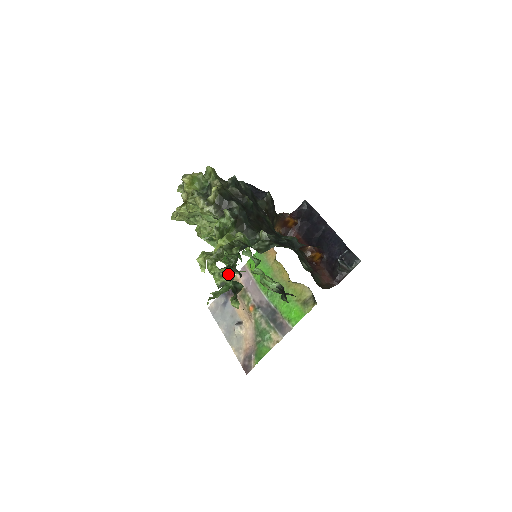
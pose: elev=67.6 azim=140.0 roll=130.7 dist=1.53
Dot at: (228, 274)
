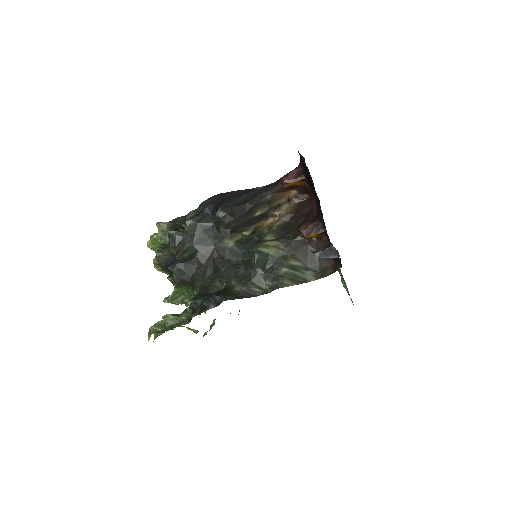
Dot at: occluded
